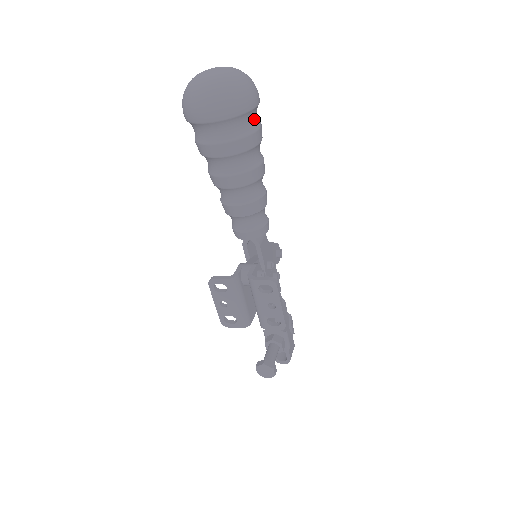
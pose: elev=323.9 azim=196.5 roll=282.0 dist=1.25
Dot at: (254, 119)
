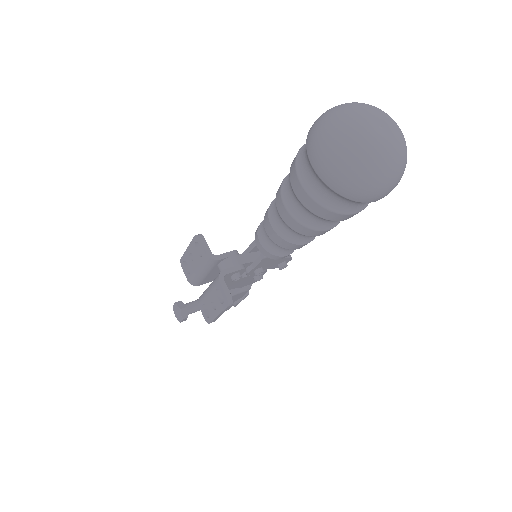
Dot at: (359, 204)
